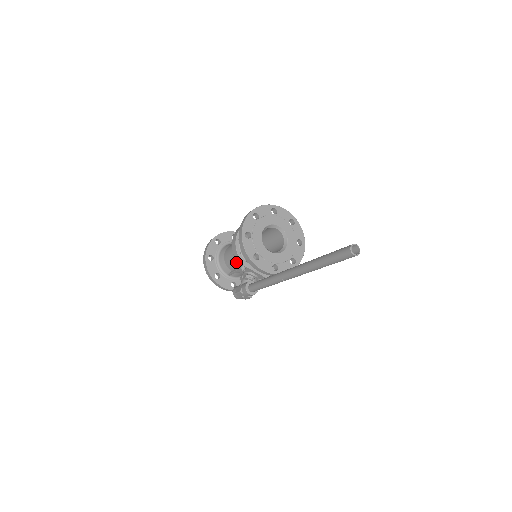
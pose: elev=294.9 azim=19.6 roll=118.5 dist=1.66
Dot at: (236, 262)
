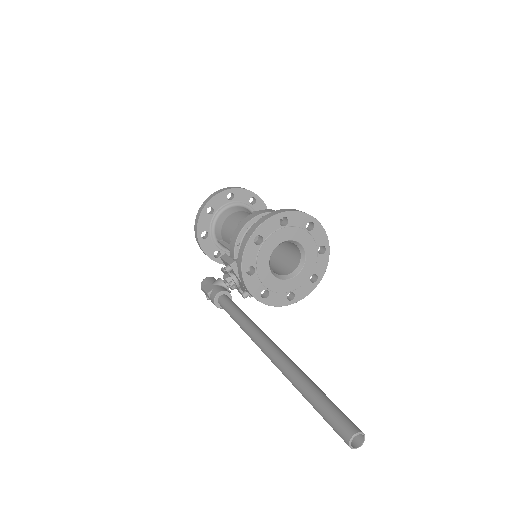
Dot at: occluded
